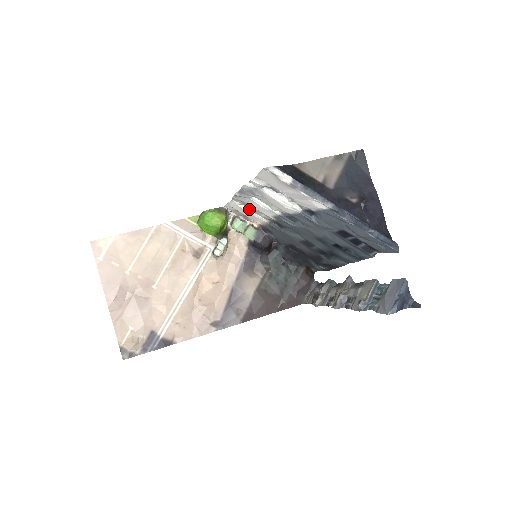
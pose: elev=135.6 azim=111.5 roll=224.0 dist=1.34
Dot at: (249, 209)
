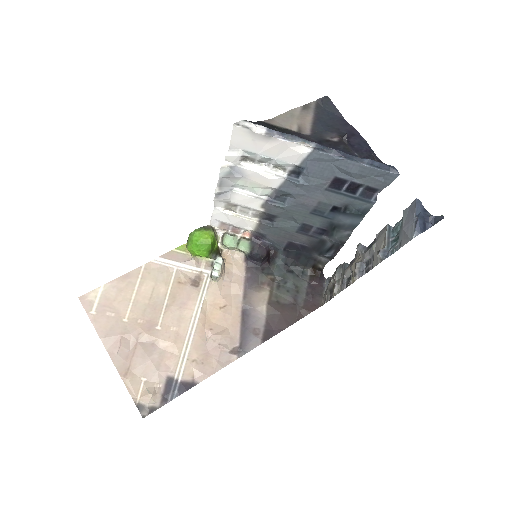
Dot at: (235, 212)
